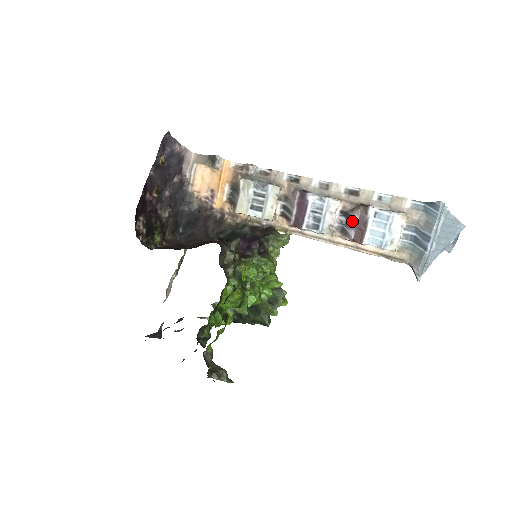
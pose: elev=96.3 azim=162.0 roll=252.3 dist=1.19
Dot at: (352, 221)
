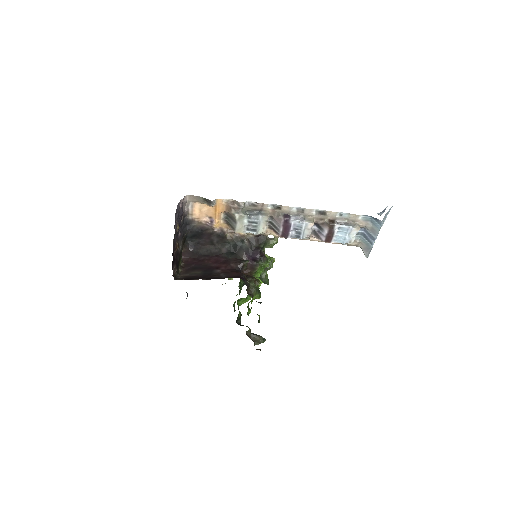
Dot at: (323, 231)
